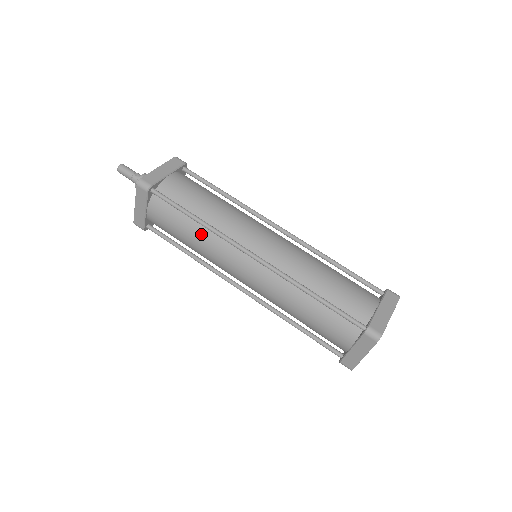
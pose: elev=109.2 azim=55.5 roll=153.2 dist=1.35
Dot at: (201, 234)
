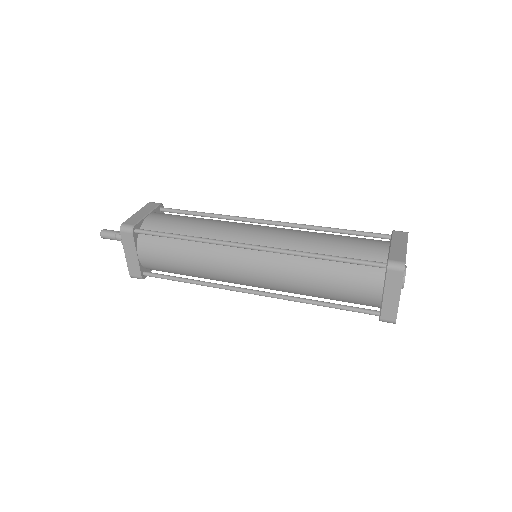
Dot at: (195, 251)
